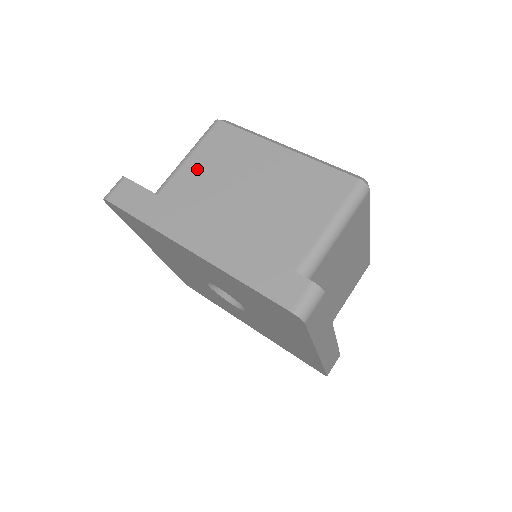
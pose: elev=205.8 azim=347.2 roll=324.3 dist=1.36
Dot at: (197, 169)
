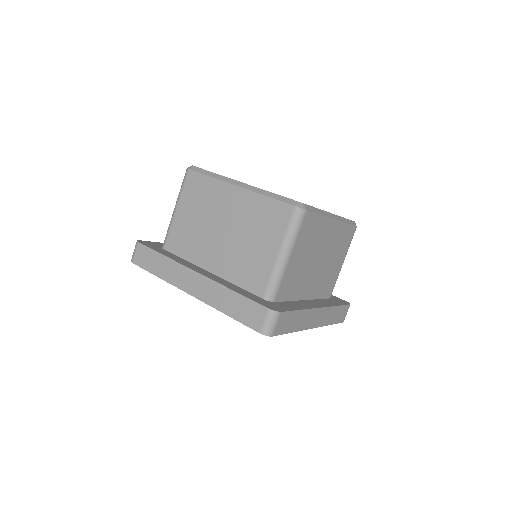
Dot at: (184, 218)
